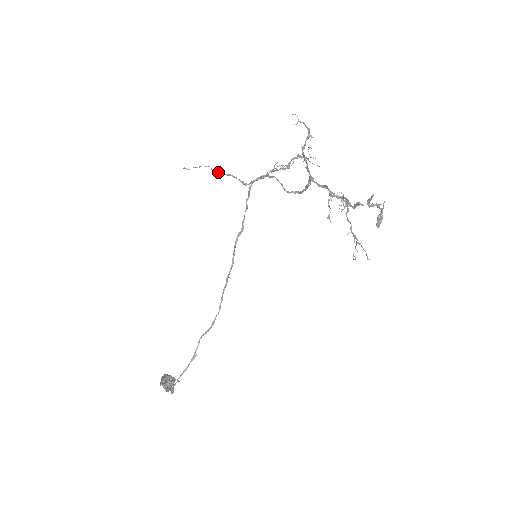
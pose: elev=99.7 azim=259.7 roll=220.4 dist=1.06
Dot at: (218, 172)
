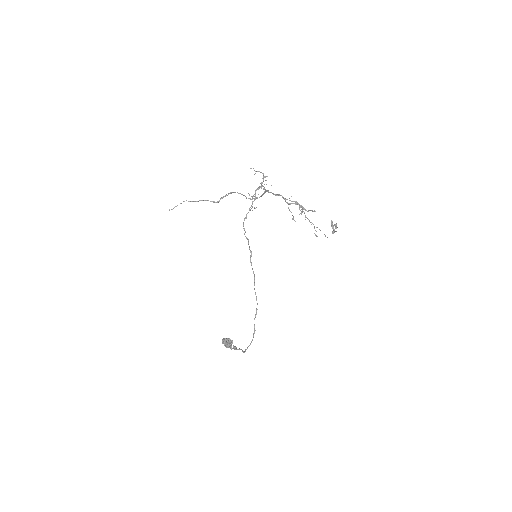
Dot at: (194, 201)
